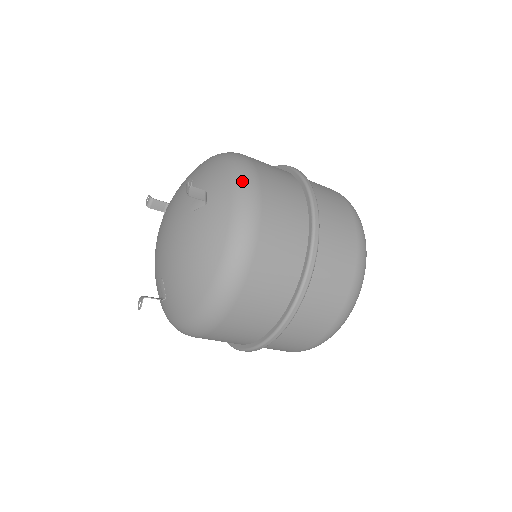
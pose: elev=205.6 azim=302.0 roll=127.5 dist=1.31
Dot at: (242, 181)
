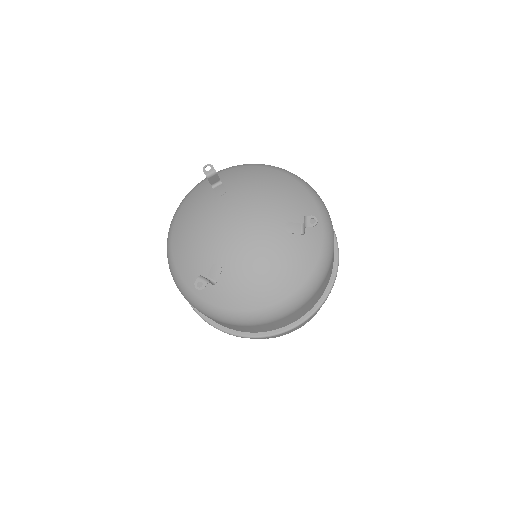
Dot at: (330, 229)
